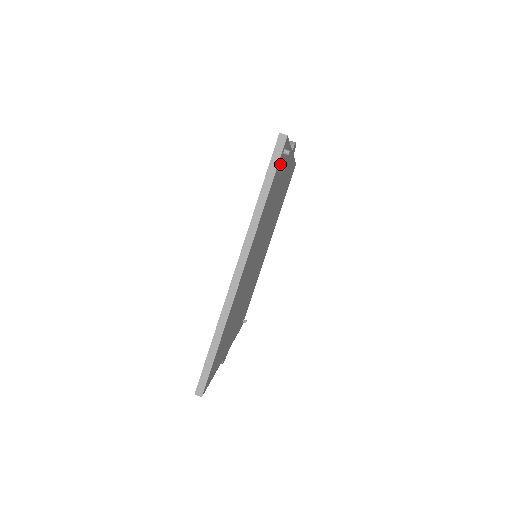
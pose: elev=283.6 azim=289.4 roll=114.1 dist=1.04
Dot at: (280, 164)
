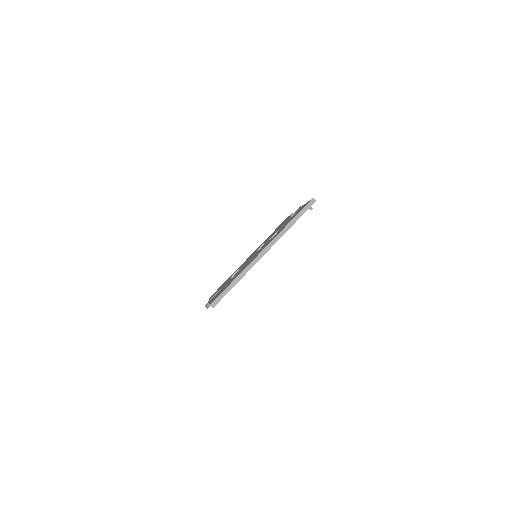
Dot at: occluded
